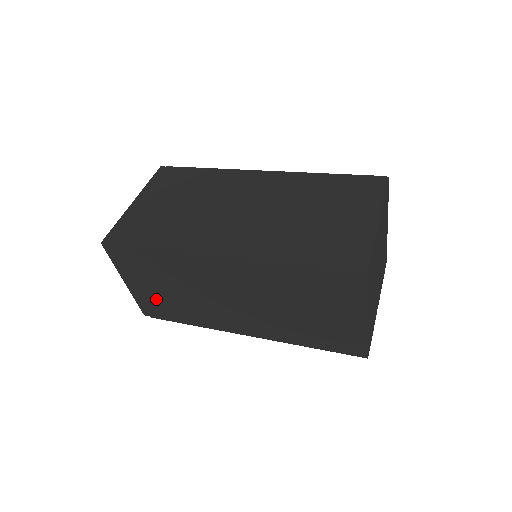
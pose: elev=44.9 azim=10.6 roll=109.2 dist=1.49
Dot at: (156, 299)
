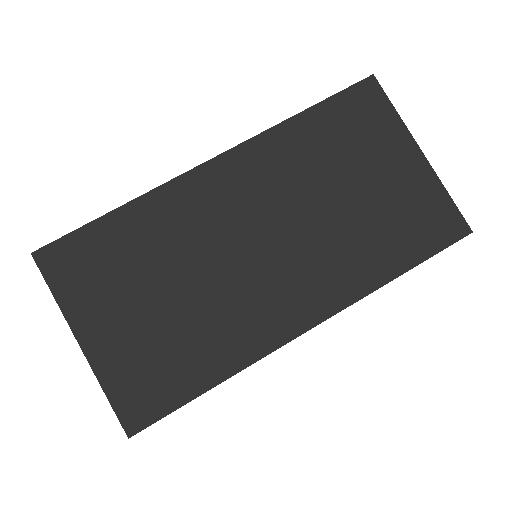
Dot at: occluded
